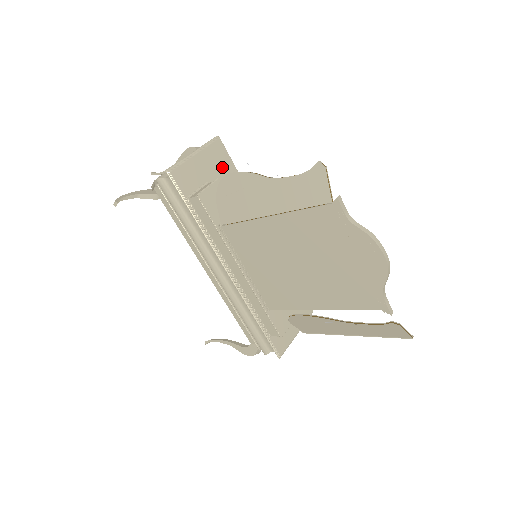
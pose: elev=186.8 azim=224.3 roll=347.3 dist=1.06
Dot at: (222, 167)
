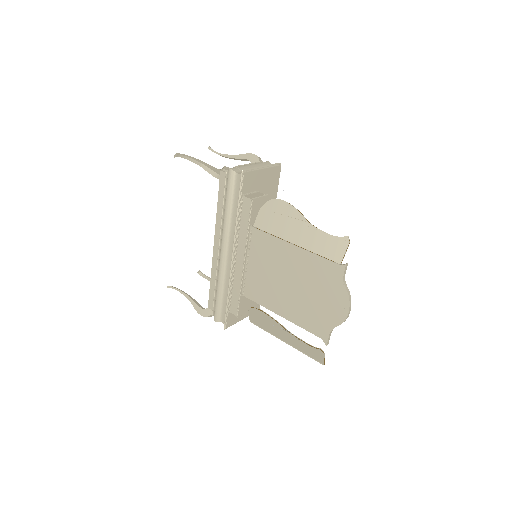
Dot at: (271, 185)
